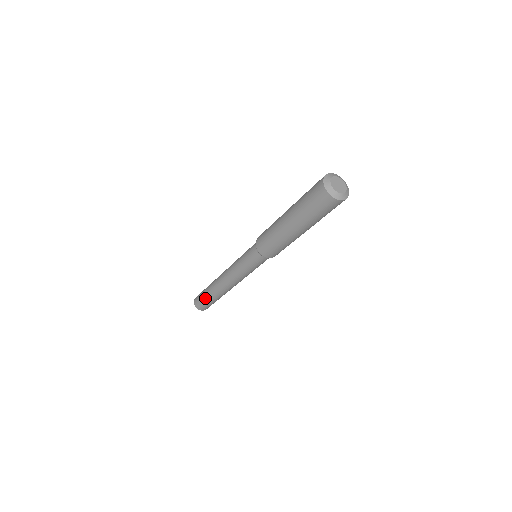
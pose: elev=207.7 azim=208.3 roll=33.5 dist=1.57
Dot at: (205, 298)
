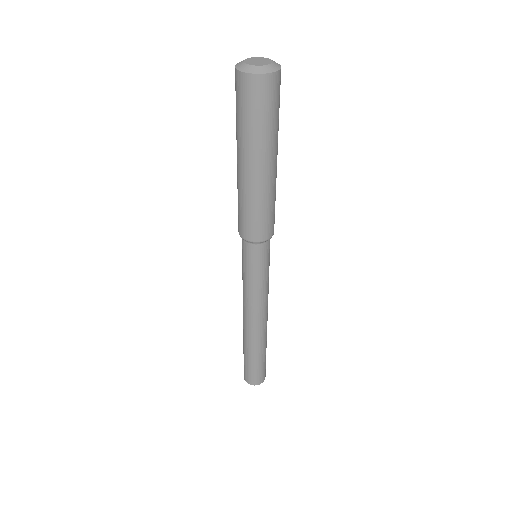
Dot at: (251, 363)
